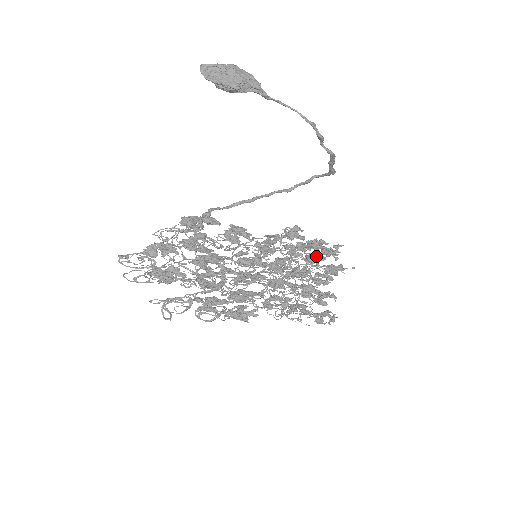
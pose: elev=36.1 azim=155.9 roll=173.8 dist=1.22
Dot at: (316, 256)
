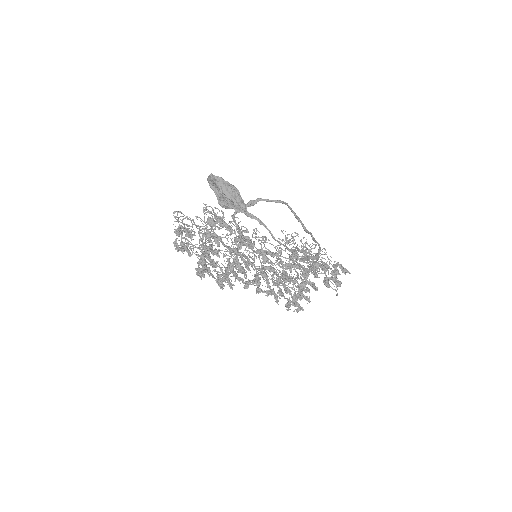
Dot at: (308, 275)
